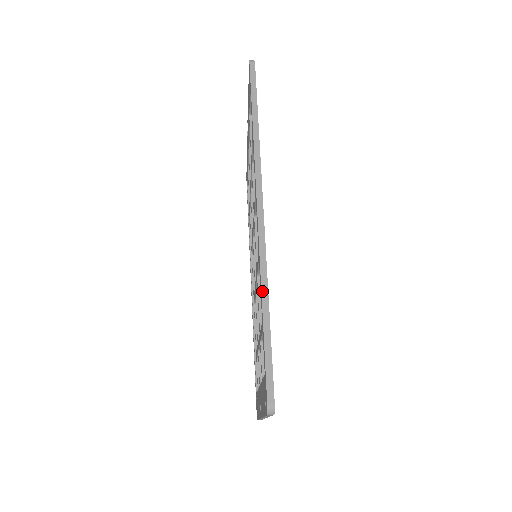
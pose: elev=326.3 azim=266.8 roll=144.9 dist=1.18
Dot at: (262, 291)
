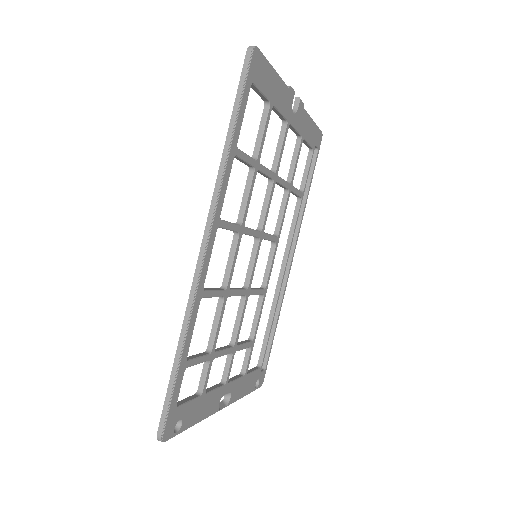
Dot at: (181, 334)
